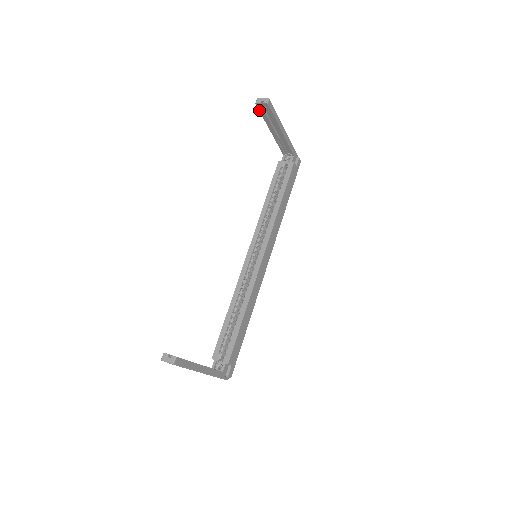
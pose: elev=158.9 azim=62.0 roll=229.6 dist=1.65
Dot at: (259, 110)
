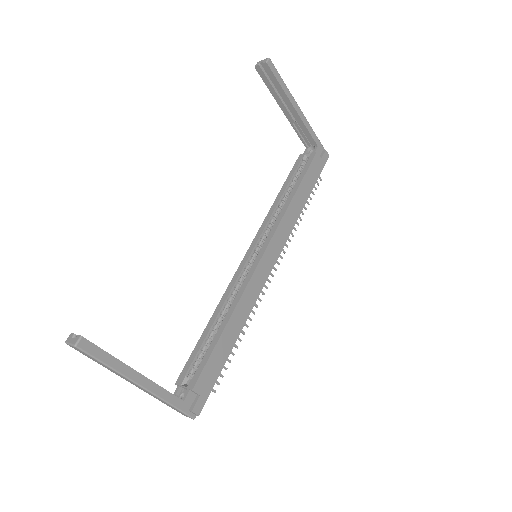
Dot at: (261, 77)
